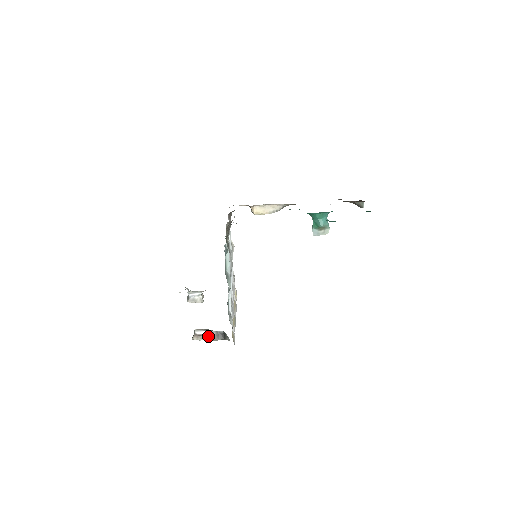
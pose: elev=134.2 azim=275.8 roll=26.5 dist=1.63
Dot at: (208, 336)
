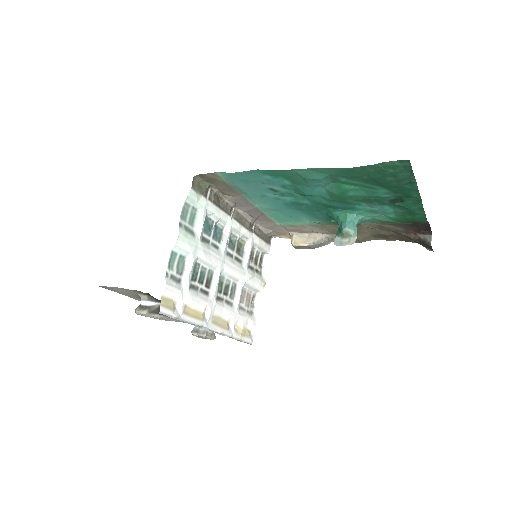
Dot at: (149, 309)
